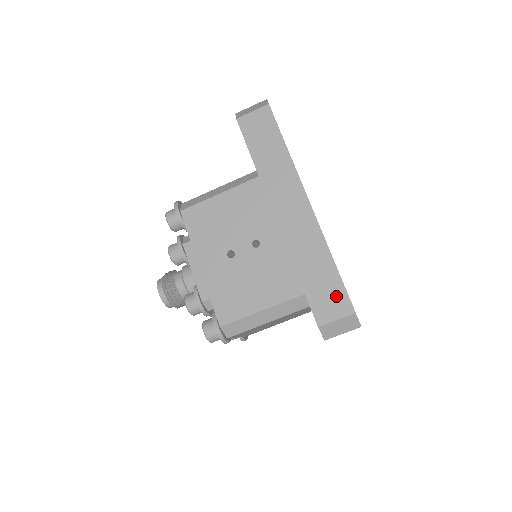
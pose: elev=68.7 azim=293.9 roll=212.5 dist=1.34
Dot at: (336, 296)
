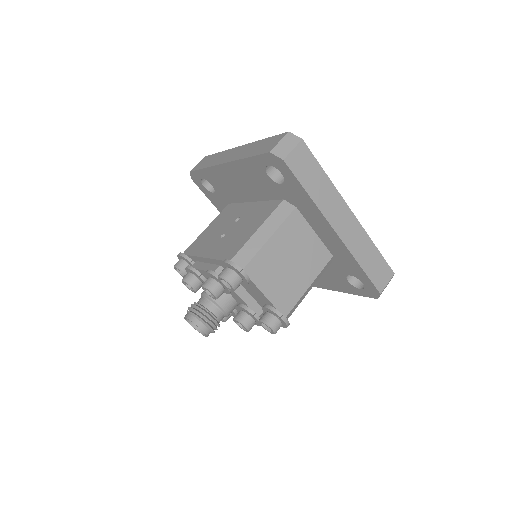
Dot at: (273, 140)
